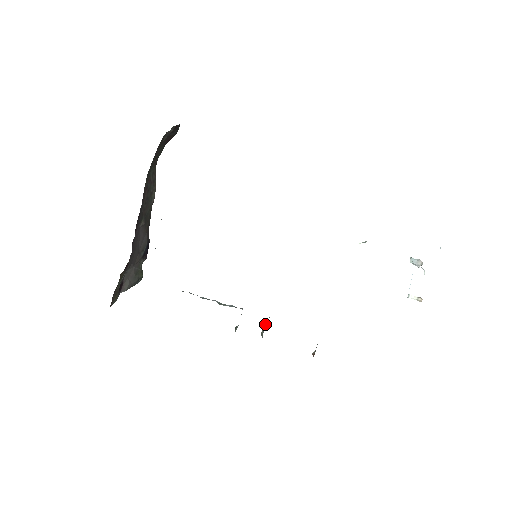
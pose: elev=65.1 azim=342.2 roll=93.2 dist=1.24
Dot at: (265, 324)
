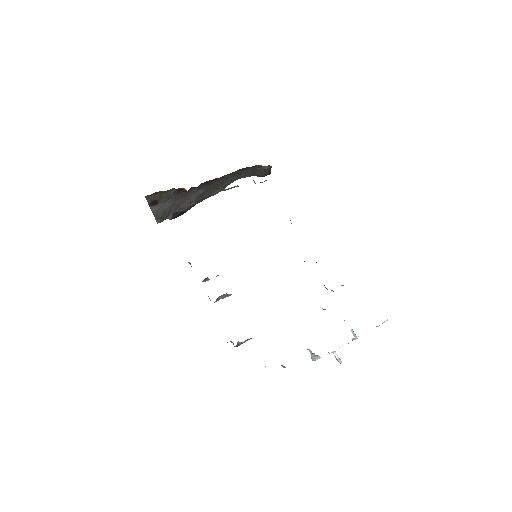
Dot at: (225, 296)
